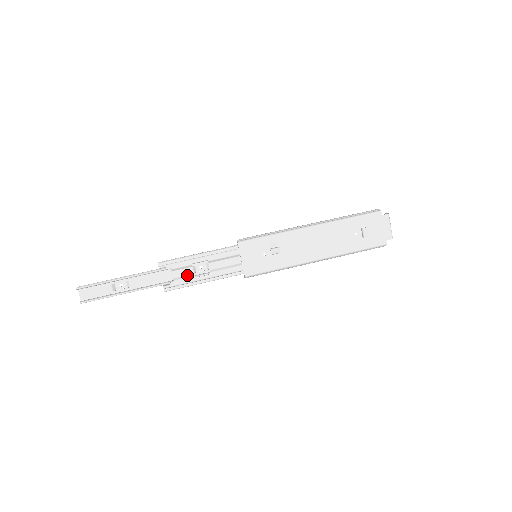
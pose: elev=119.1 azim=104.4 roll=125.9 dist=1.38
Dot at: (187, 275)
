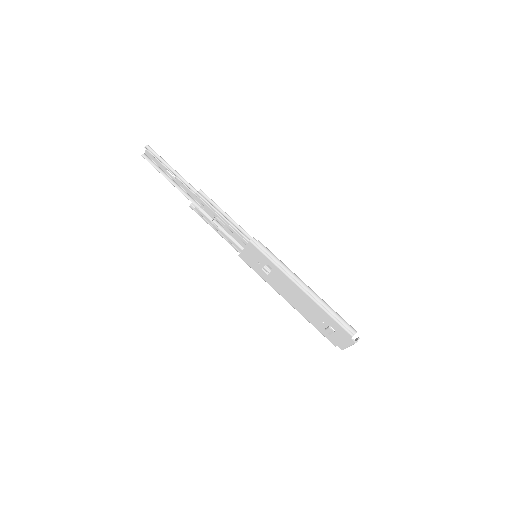
Dot at: (209, 215)
